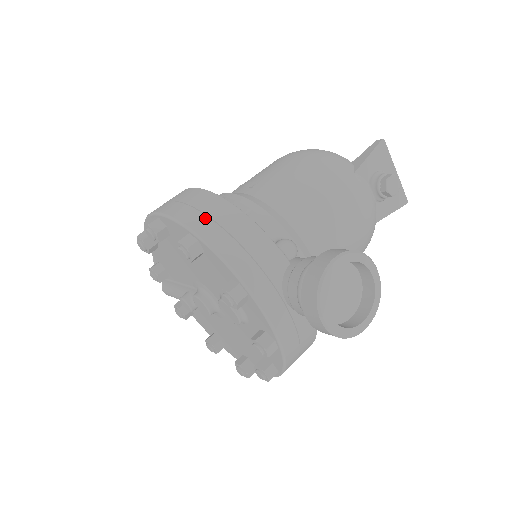
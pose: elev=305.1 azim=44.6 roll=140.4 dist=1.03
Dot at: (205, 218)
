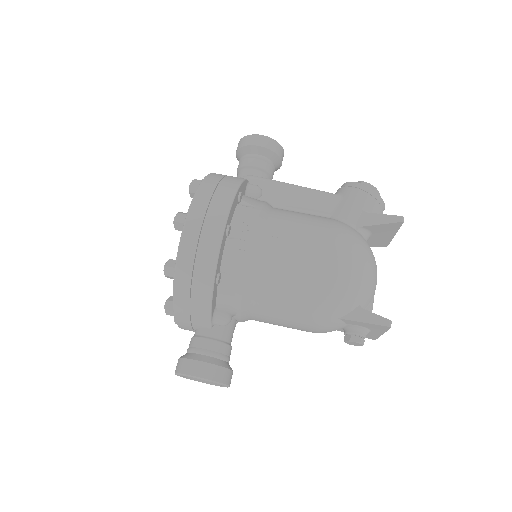
Dot at: (190, 273)
